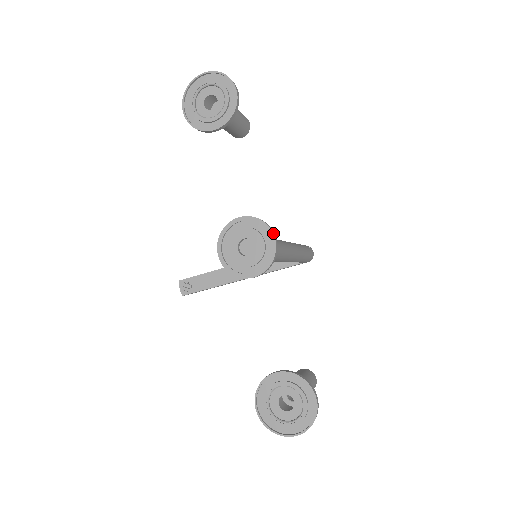
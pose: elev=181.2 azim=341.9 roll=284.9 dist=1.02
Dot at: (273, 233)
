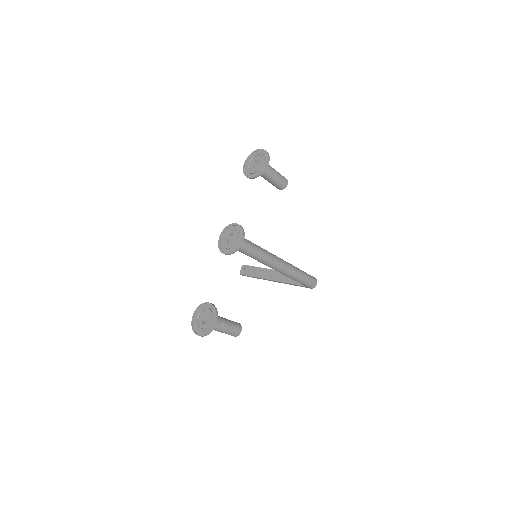
Dot at: (243, 237)
